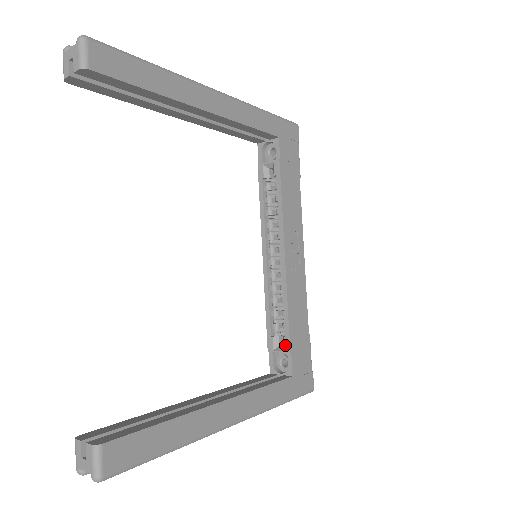
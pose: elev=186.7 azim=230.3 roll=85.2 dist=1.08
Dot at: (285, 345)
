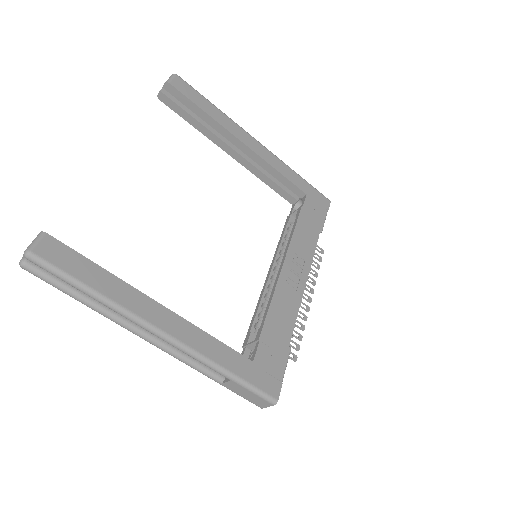
Dot at: (257, 334)
